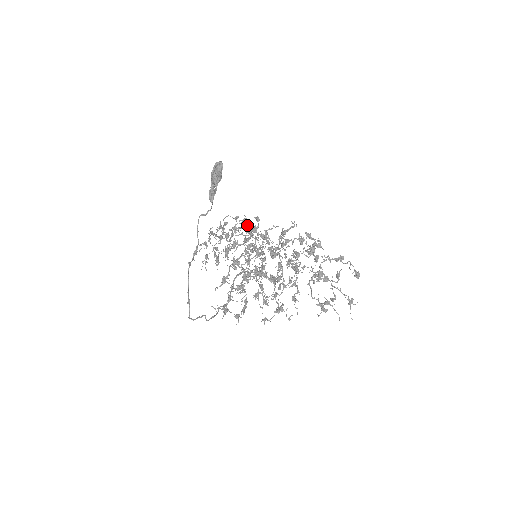
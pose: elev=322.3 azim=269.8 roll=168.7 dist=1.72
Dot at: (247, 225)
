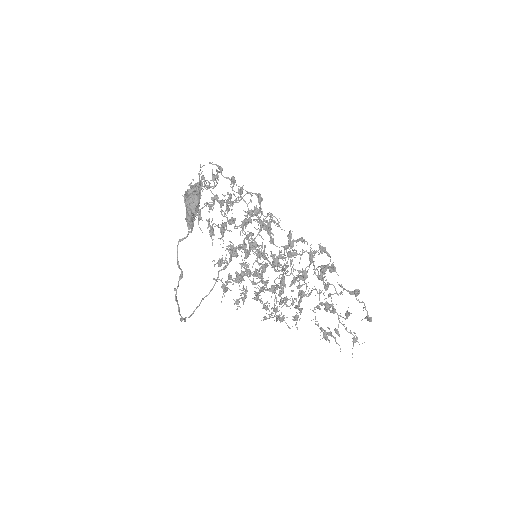
Dot at: (243, 225)
